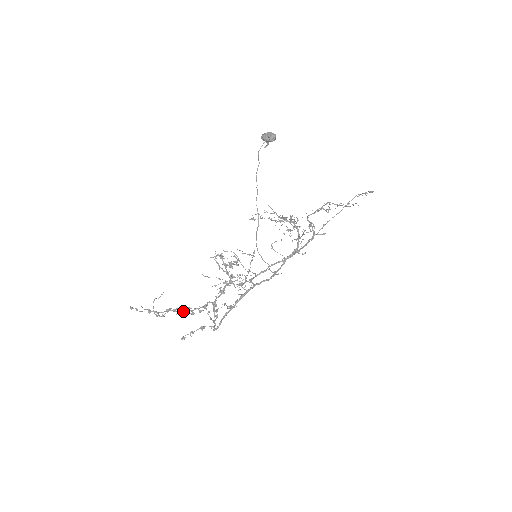
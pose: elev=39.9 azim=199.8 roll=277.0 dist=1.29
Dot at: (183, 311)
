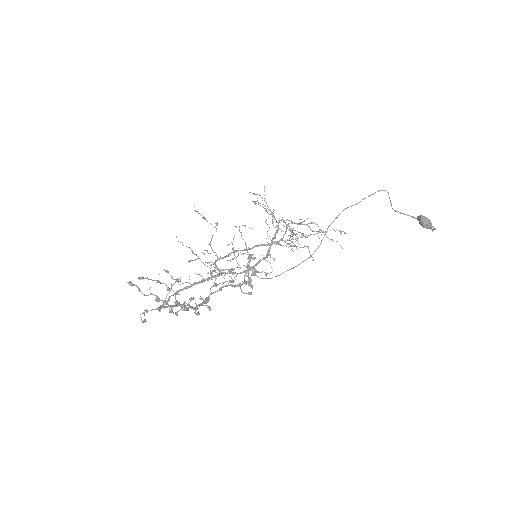
Dot at: (189, 307)
